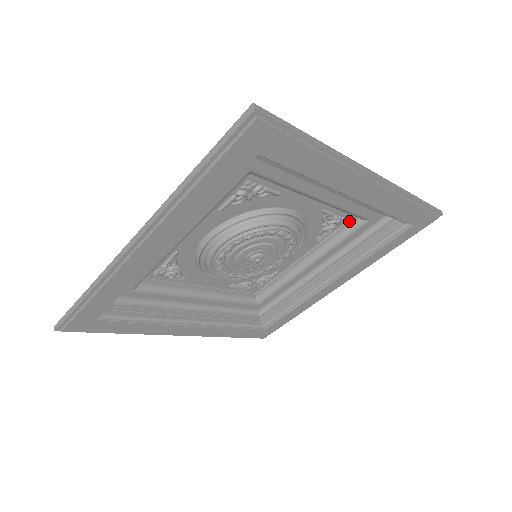
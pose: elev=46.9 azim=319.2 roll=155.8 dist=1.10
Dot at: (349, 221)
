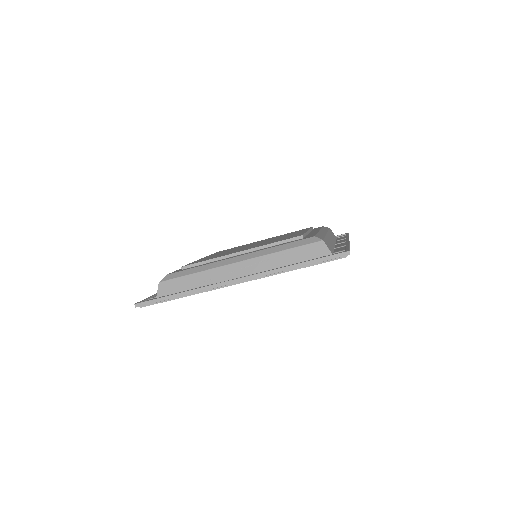
Dot at: occluded
